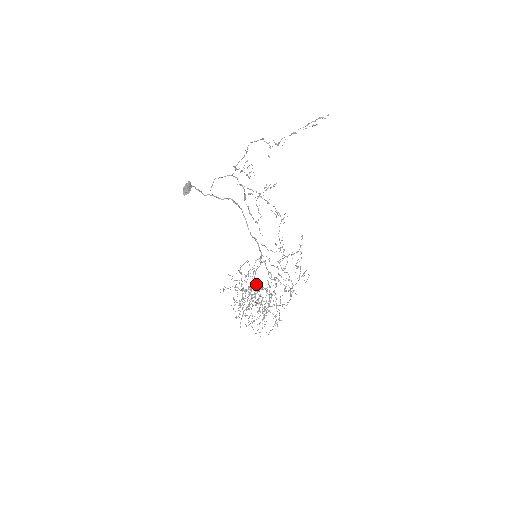
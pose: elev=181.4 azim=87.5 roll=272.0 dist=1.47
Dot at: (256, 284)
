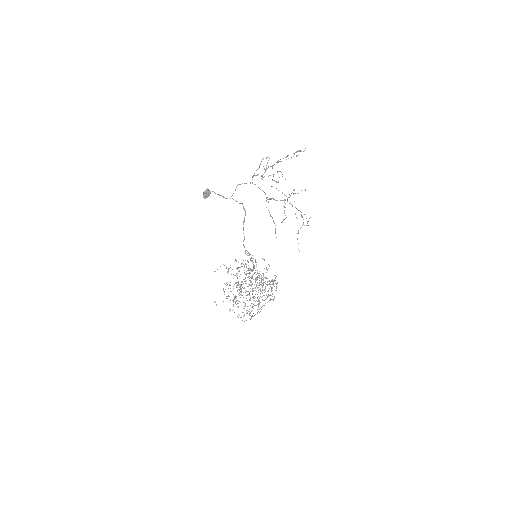
Dot at: occluded
